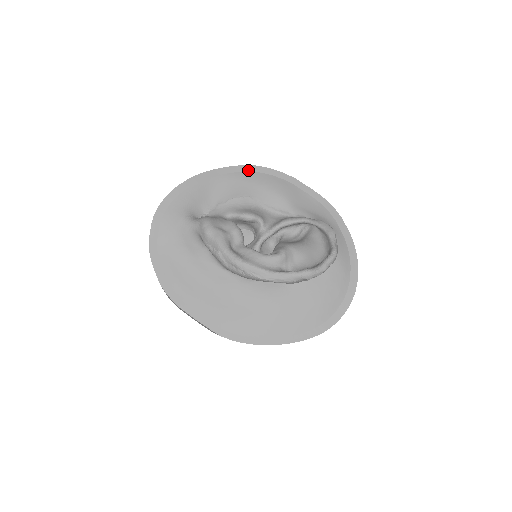
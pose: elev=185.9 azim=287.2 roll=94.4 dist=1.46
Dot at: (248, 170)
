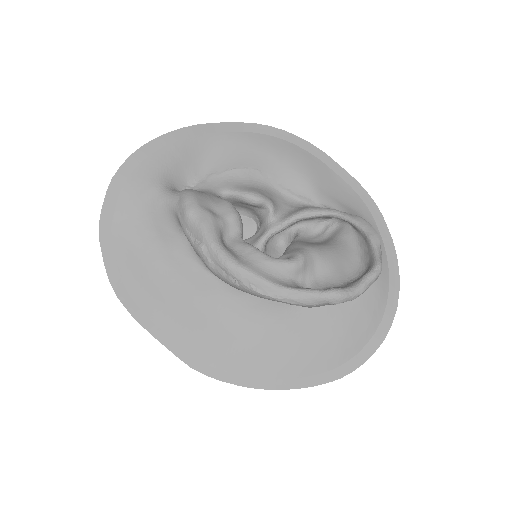
Dot at: (260, 131)
